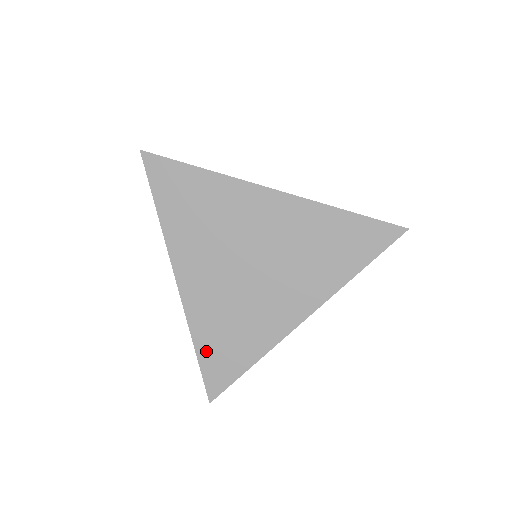
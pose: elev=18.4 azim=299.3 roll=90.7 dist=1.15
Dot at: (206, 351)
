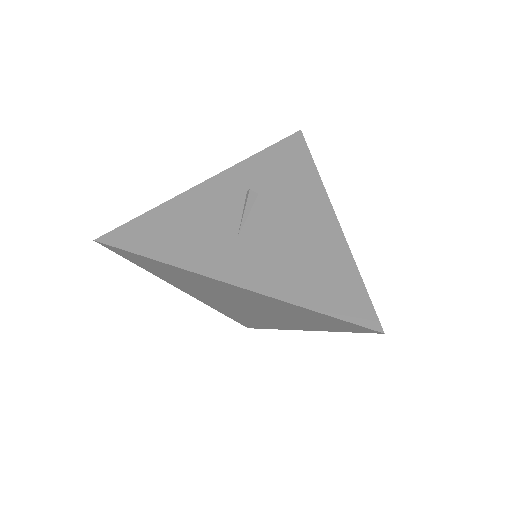
Dot at: (231, 316)
